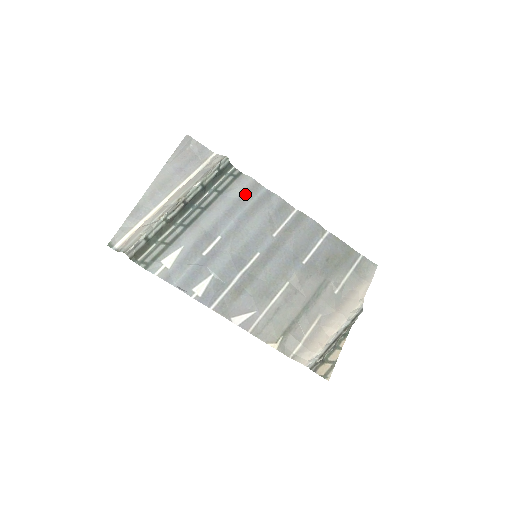
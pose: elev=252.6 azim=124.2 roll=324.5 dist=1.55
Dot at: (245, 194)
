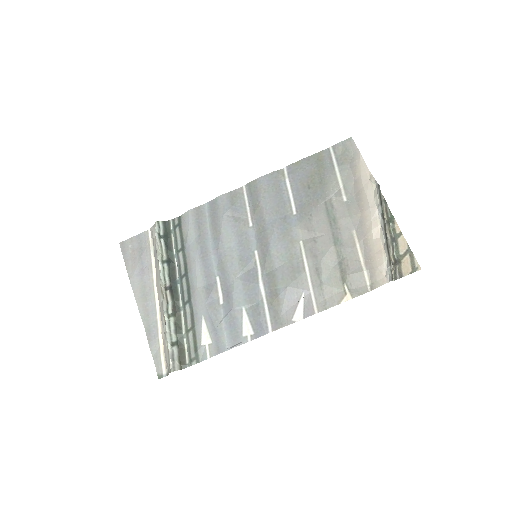
Dot at: (198, 227)
